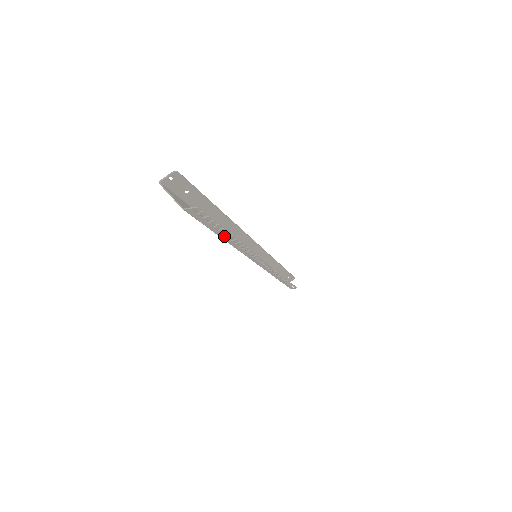
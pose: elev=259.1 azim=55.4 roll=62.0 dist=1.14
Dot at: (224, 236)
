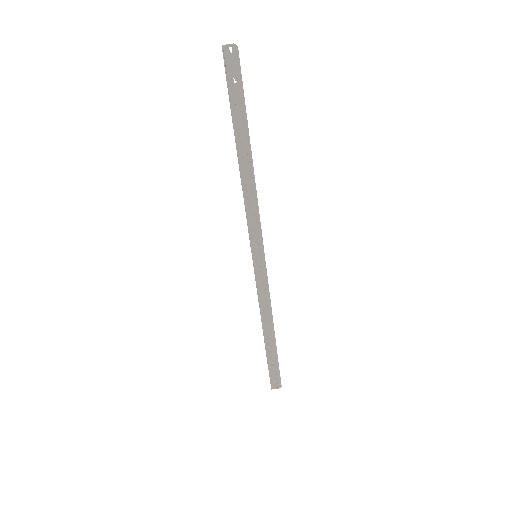
Dot at: (241, 156)
